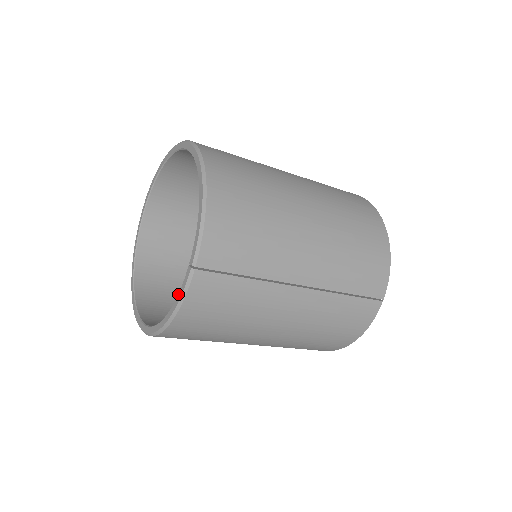
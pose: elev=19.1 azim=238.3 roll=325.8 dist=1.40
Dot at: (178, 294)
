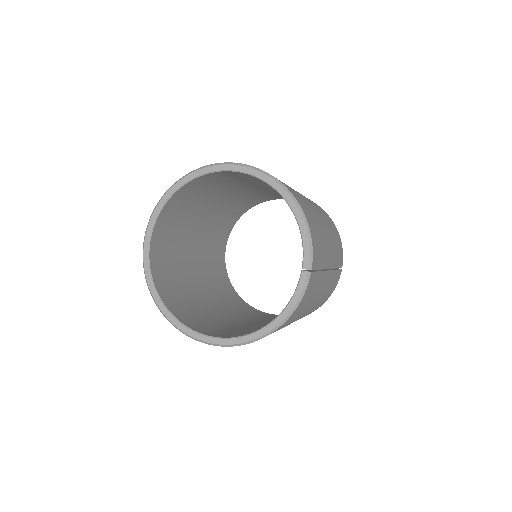
Dot at: (293, 297)
